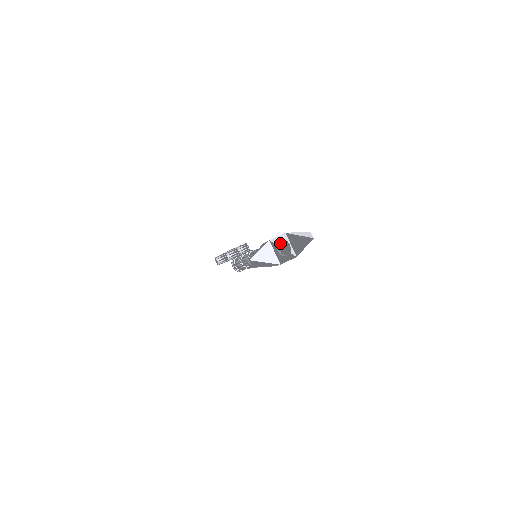
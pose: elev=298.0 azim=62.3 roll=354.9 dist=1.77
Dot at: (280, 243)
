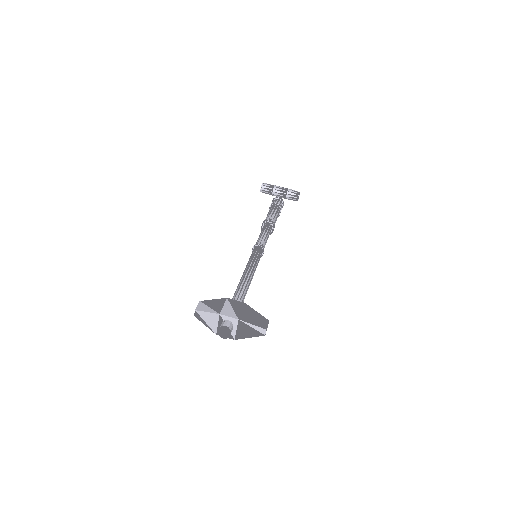
Dot at: (223, 327)
